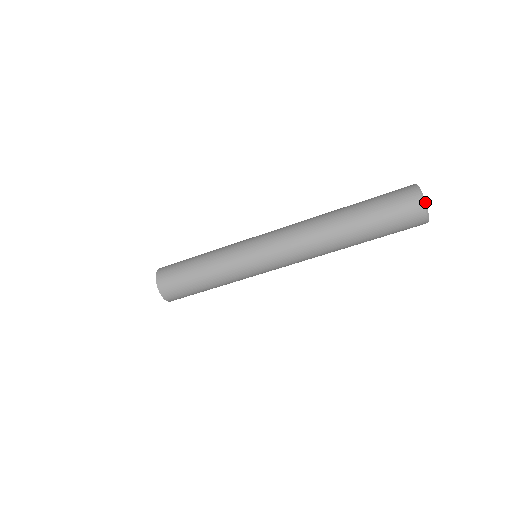
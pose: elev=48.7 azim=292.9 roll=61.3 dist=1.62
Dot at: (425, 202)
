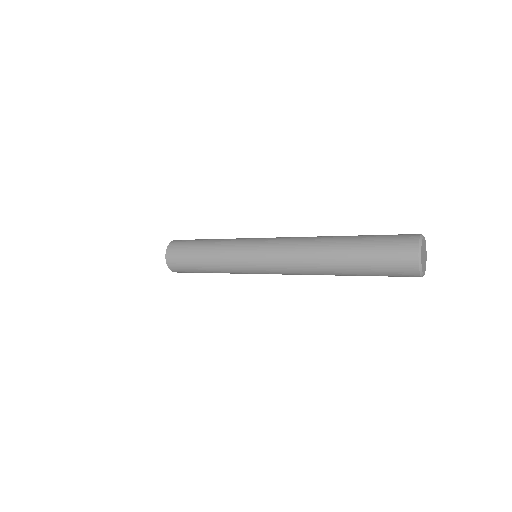
Dot at: (421, 254)
